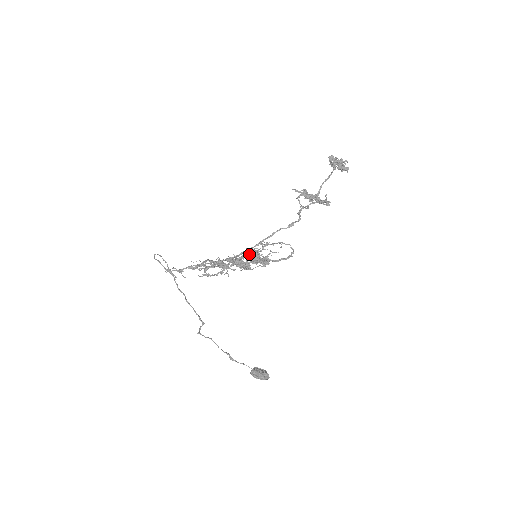
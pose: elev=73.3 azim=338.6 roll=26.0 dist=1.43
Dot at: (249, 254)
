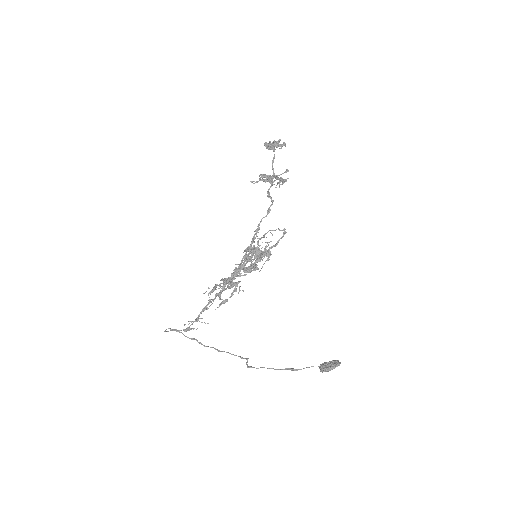
Dot at: (249, 253)
